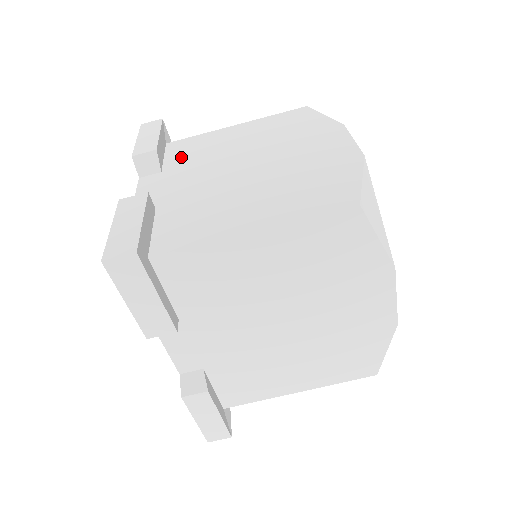
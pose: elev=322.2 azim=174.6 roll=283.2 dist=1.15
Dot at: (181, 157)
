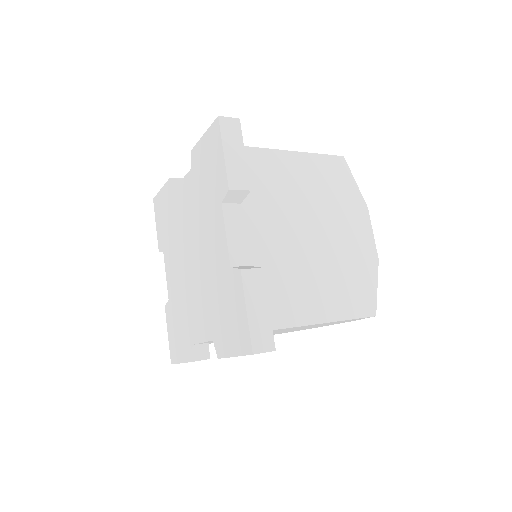
Dot at: occluded
